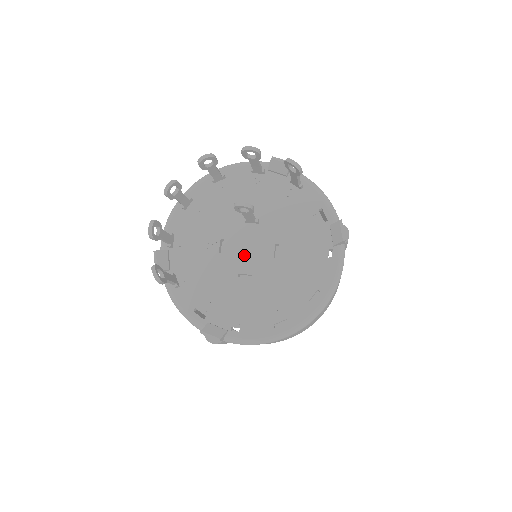
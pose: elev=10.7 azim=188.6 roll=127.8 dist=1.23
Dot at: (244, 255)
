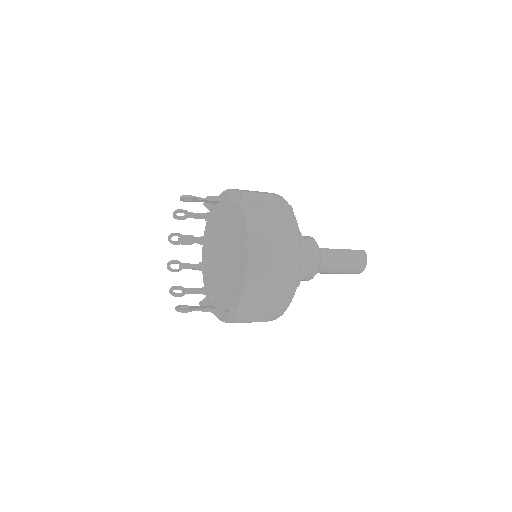
Dot at: (222, 261)
